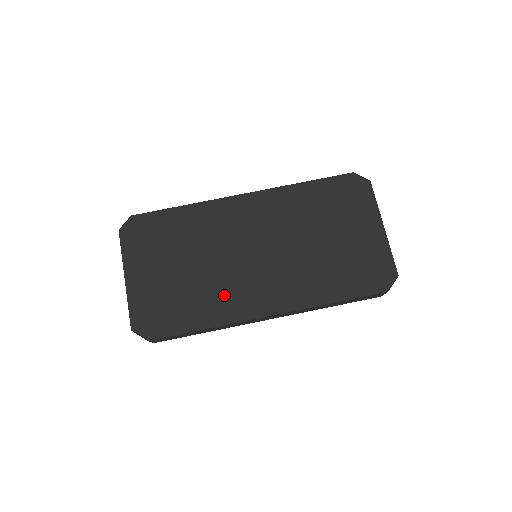
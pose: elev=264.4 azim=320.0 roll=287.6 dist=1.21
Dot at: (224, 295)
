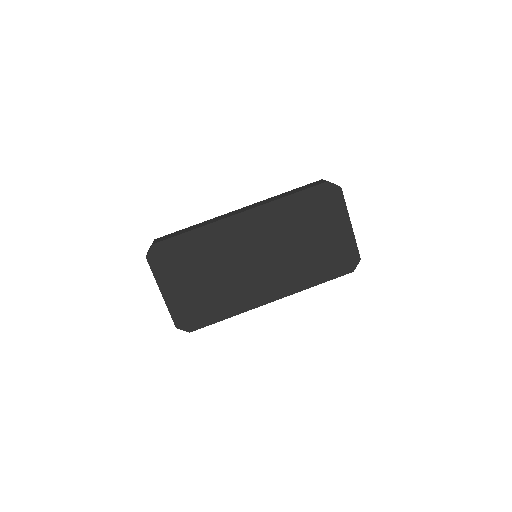
Dot at: (238, 293)
